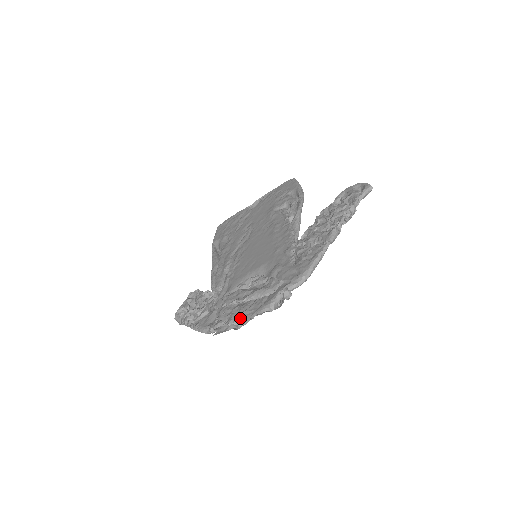
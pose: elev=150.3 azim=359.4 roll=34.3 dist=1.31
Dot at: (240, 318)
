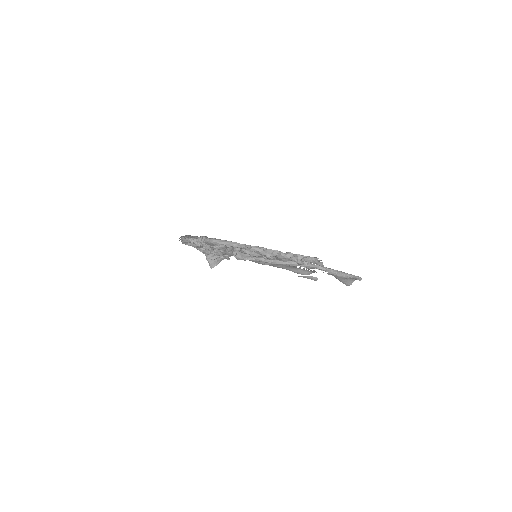
Dot at: occluded
